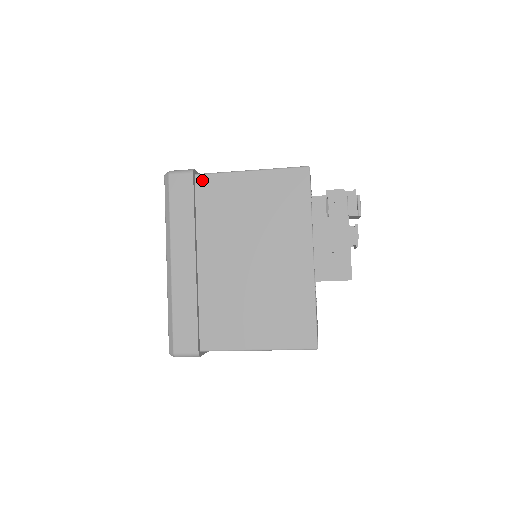
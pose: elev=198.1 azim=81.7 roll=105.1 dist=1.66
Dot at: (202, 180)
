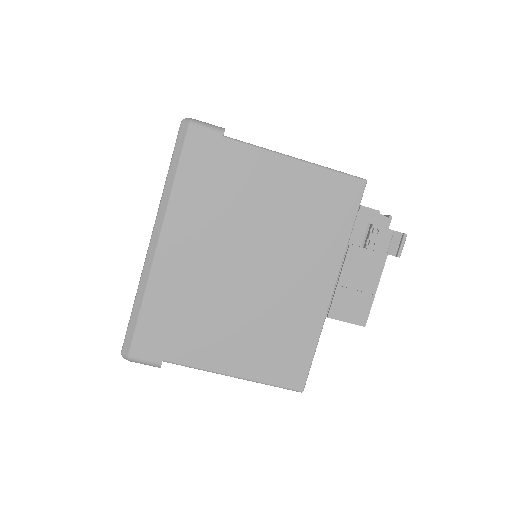
Dot at: (231, 147)
